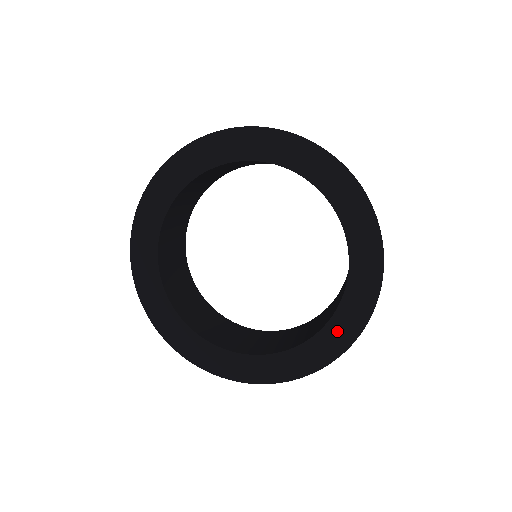
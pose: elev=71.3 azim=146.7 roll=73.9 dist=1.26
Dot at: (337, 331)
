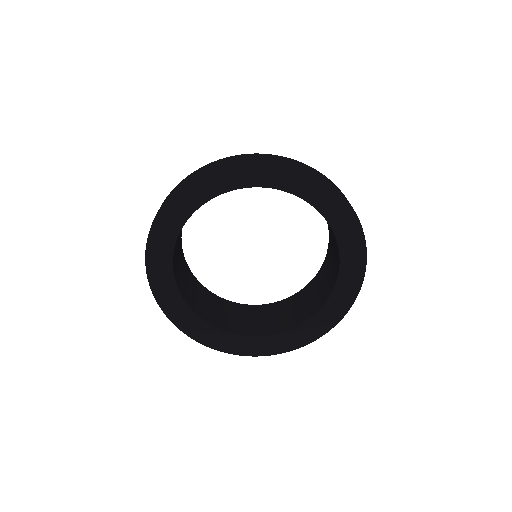
Dot at: (258, 344)
